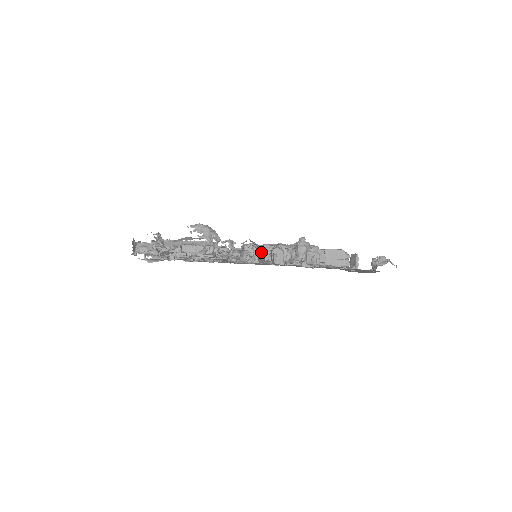
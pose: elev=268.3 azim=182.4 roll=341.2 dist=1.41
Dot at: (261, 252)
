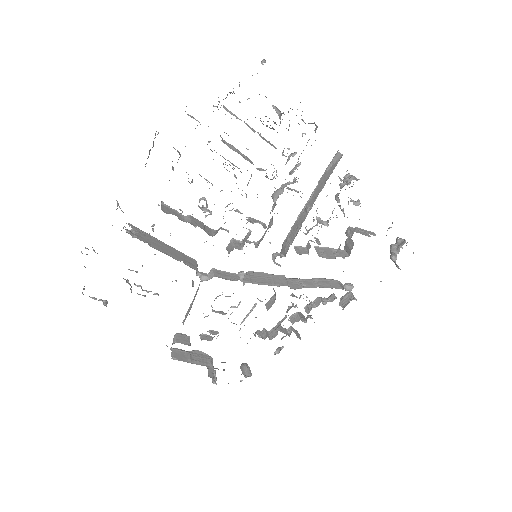
Dot at: occluded
